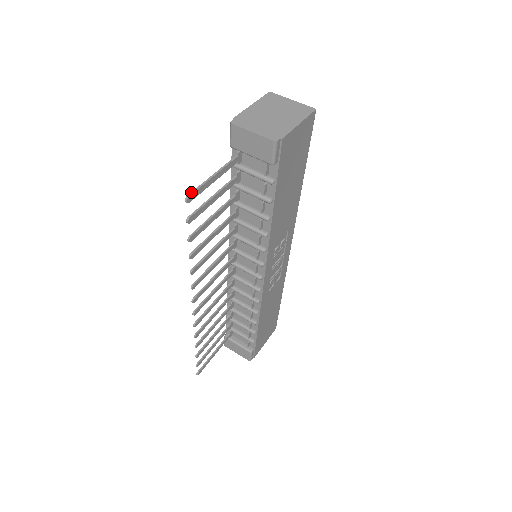
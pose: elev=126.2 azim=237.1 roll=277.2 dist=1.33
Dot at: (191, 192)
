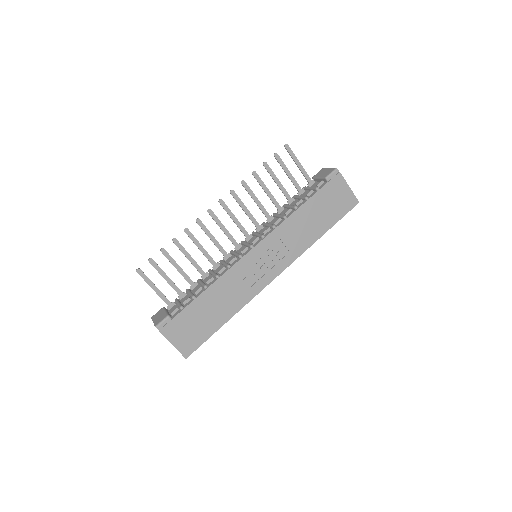
Dot at: occluded
